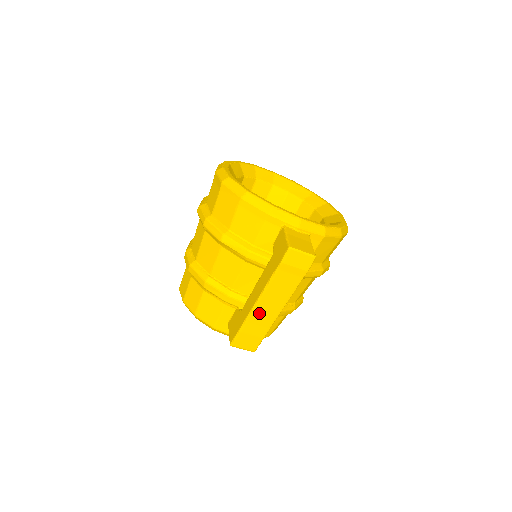
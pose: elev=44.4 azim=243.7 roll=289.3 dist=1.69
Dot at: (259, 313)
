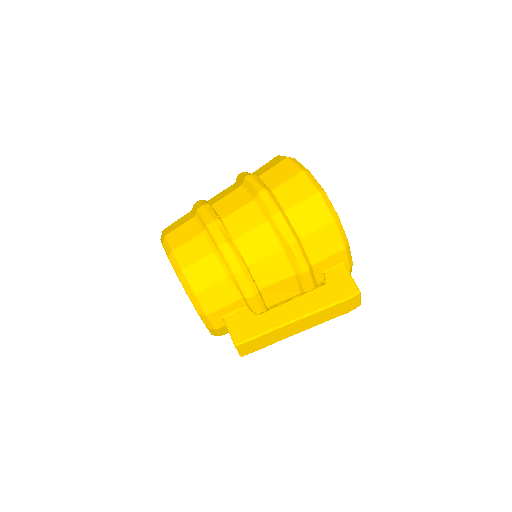
Dot at: (286, 329)
